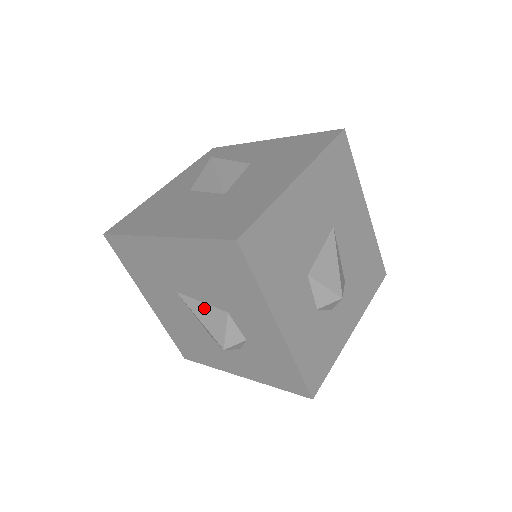
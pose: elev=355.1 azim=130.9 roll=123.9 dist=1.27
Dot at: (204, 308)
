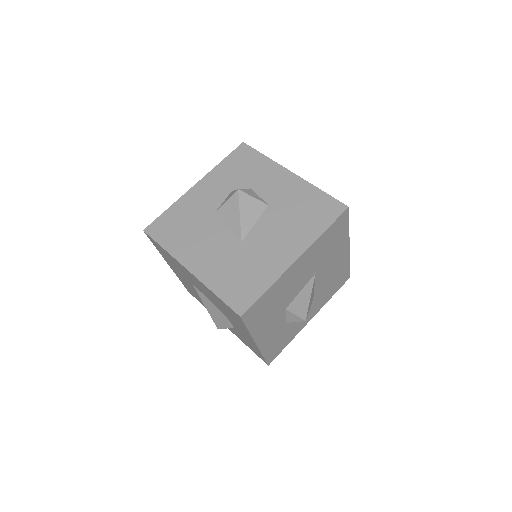
Dot at: (210, 304)
